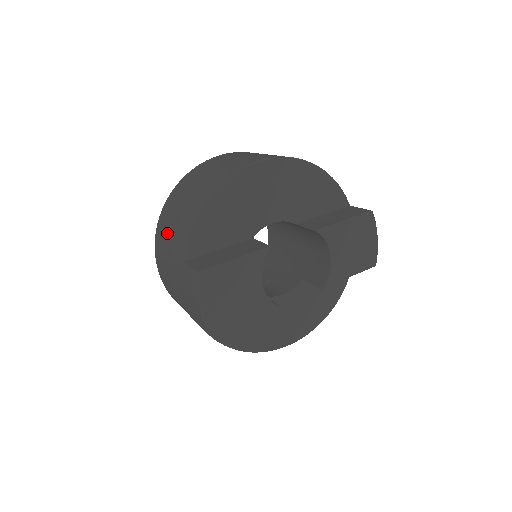
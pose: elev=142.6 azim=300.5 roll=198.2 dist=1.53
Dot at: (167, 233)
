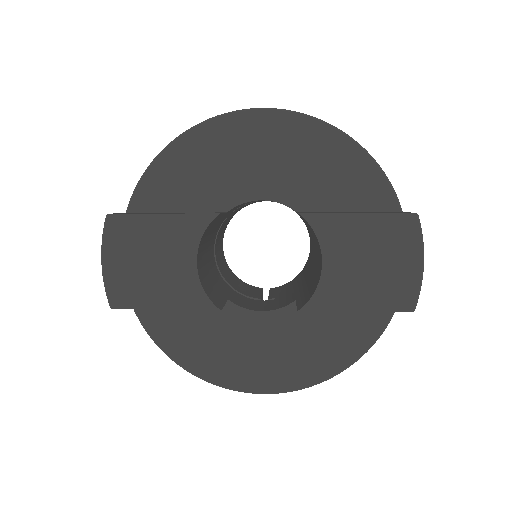
Dot at: occluded
